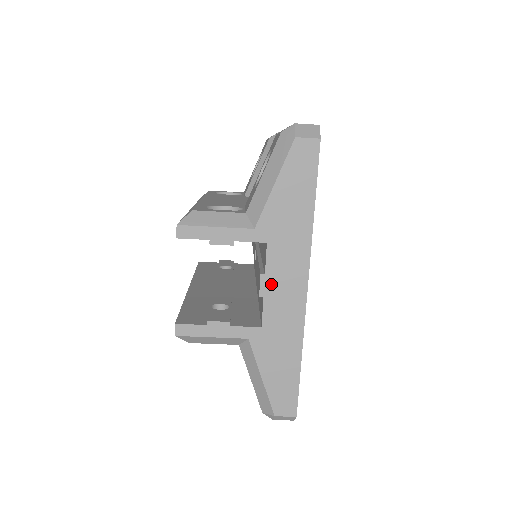
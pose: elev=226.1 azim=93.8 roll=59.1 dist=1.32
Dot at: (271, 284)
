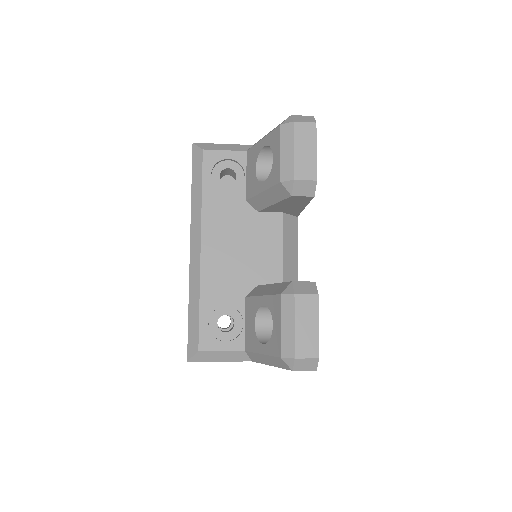
Dot at: occluded
